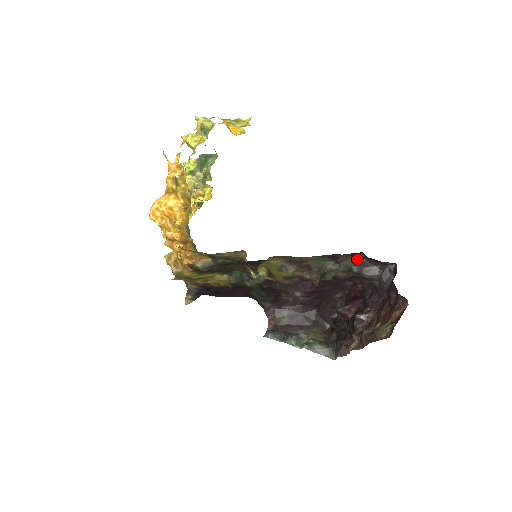
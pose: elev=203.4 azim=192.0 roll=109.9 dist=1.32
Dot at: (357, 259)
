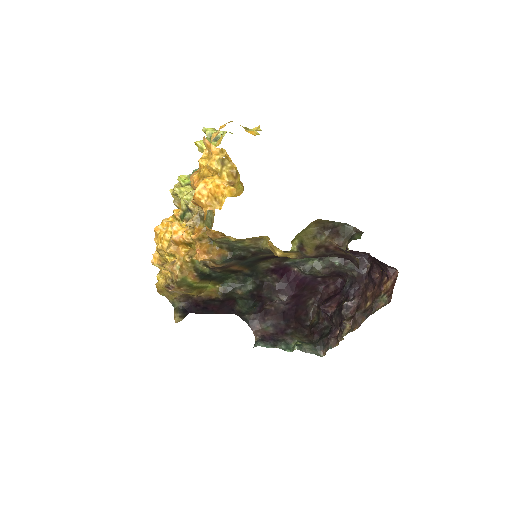
Dot at: occluded
